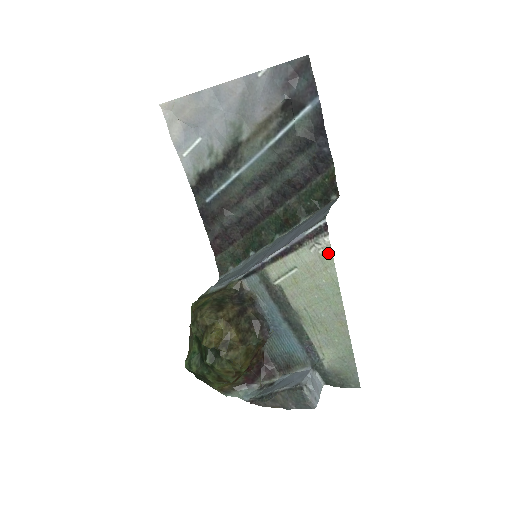
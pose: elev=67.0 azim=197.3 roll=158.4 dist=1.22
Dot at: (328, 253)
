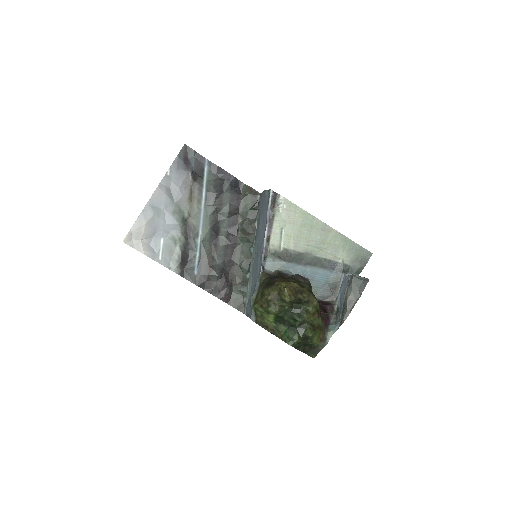
Dot at: (289, 203)
